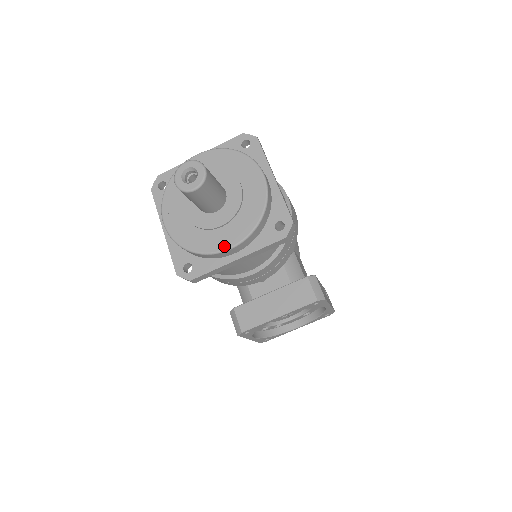
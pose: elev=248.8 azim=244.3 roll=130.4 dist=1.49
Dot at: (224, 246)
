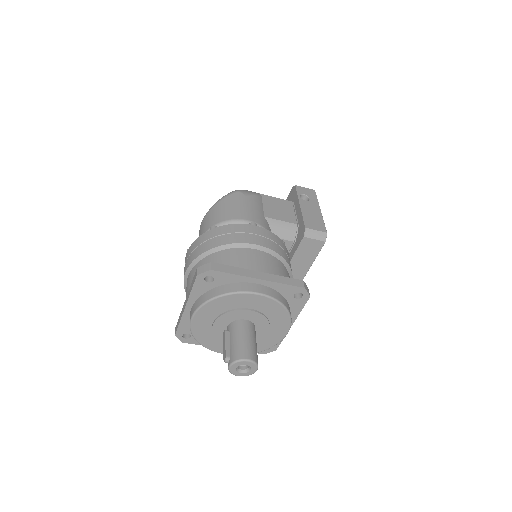
Dot at: (282, 336)
